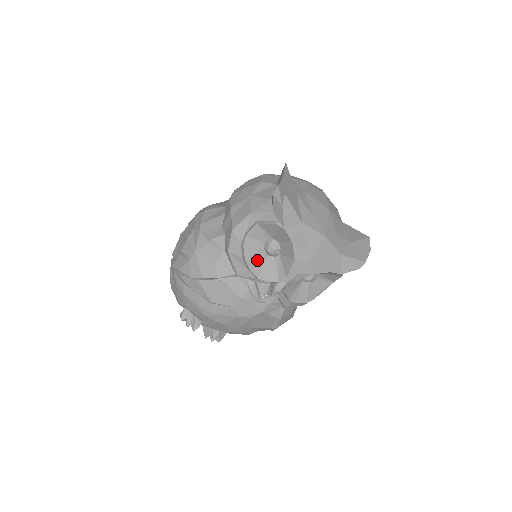
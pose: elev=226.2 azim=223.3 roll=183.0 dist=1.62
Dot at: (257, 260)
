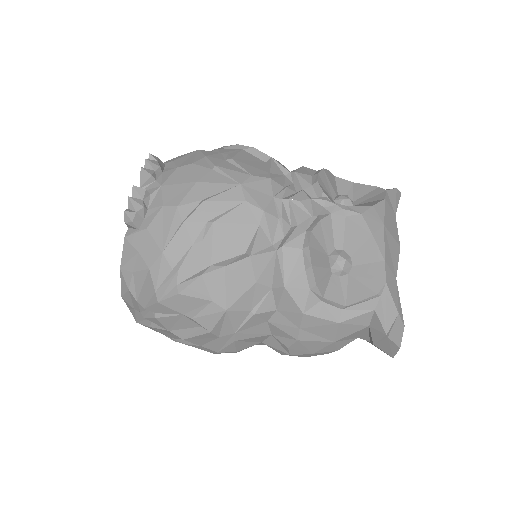
Dot at: (327, 185)
